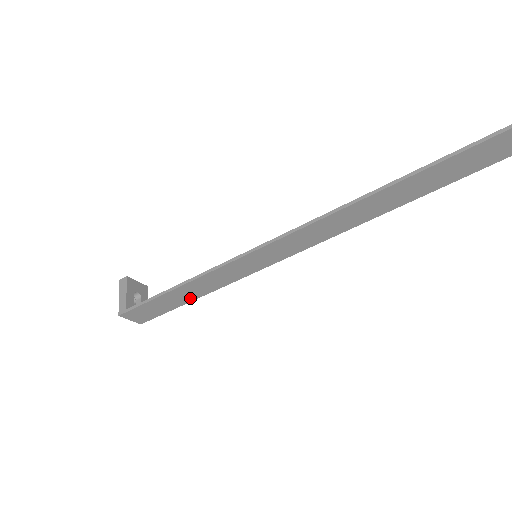
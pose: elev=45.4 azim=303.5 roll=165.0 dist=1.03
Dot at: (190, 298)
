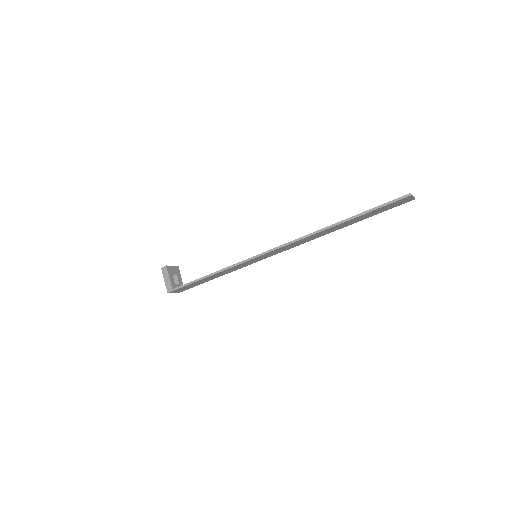
Dot at: (213, 278)
